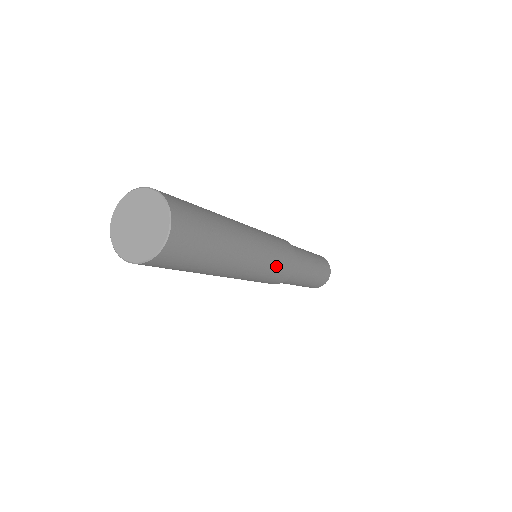
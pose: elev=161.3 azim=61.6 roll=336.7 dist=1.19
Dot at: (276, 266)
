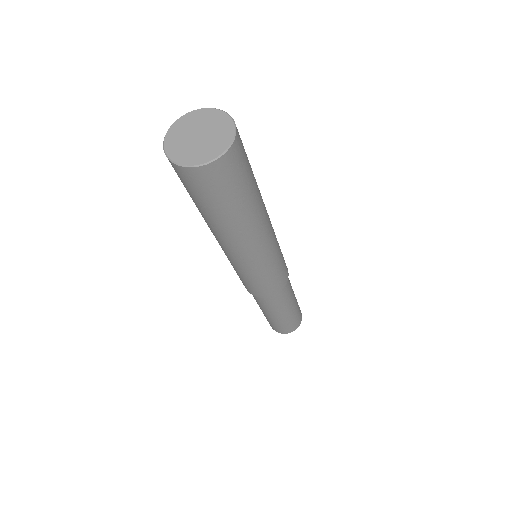
Dot at: (260, 277)
